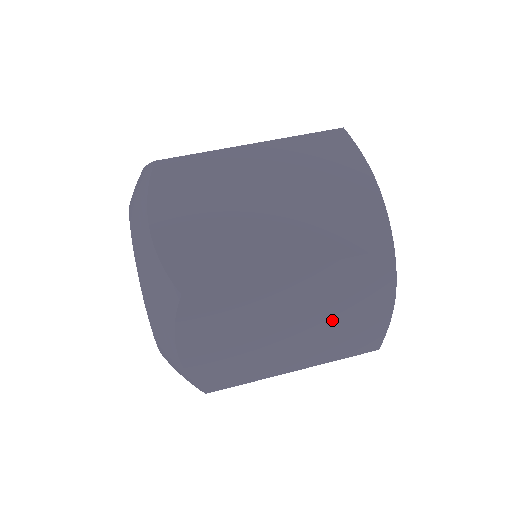
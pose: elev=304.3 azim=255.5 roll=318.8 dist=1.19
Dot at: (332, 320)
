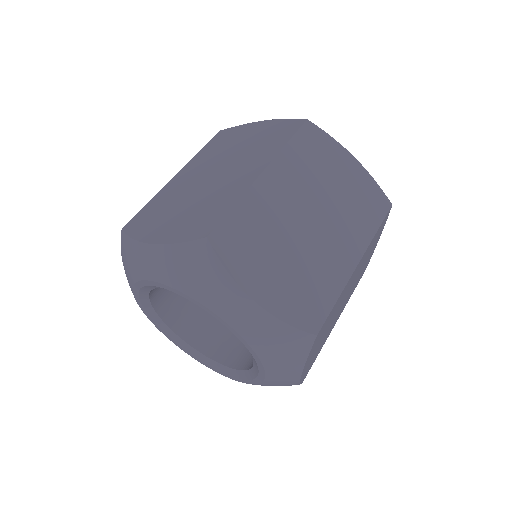
Dot at: (332, 198)
